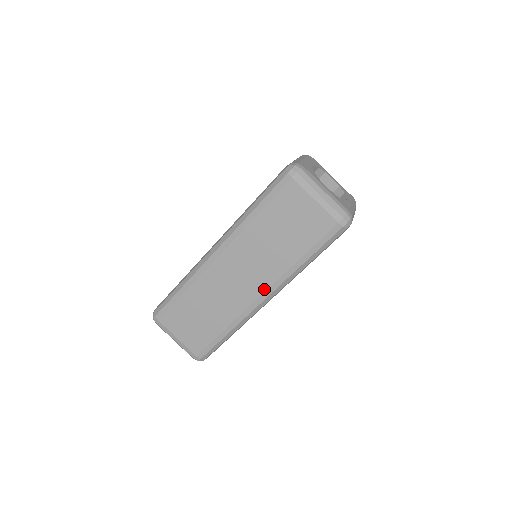
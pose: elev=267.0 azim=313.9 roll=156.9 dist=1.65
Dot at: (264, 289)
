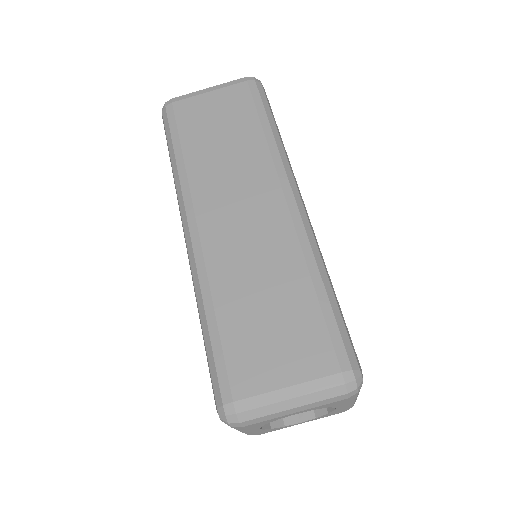
Dot at: (278, 189)
